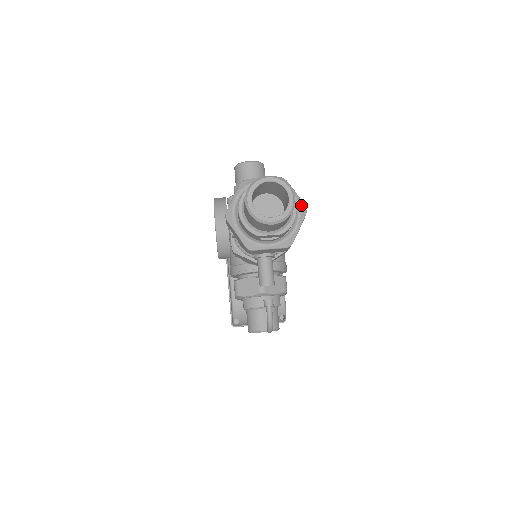
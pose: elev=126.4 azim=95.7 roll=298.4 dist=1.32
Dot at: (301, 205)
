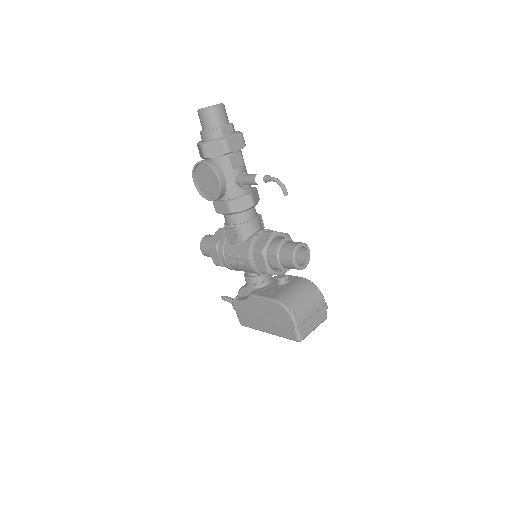
Dot at: occluded
